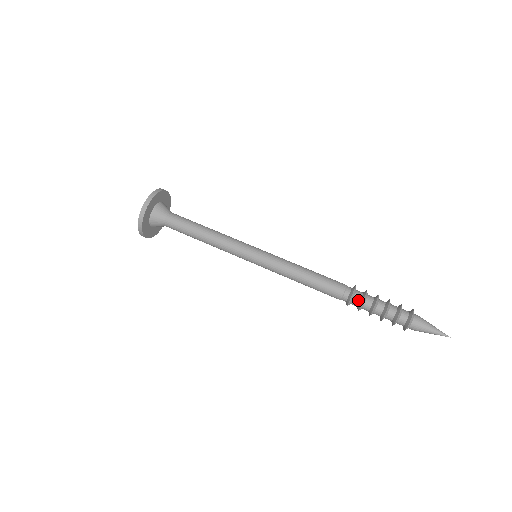
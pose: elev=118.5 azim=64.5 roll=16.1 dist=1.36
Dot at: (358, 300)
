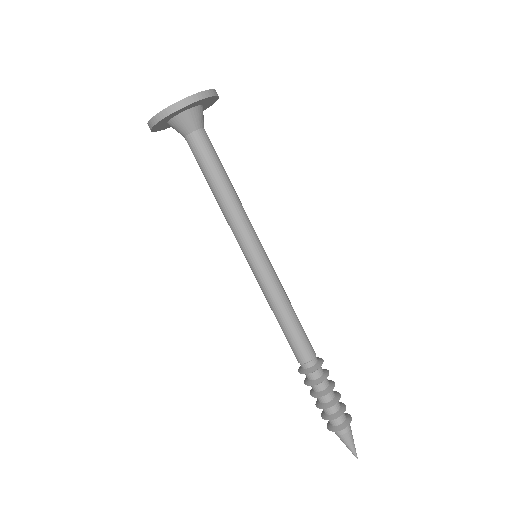
Dot at: (314, 378)
